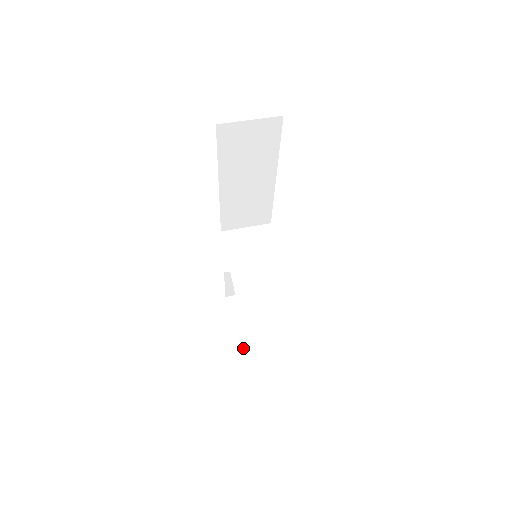
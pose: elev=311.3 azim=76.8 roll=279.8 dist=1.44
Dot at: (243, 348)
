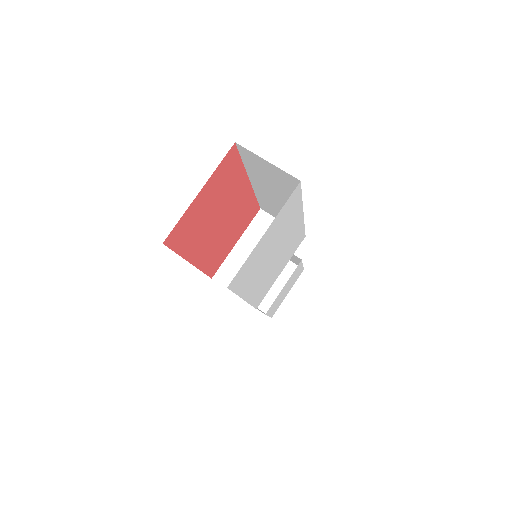
Dot at: occluded
